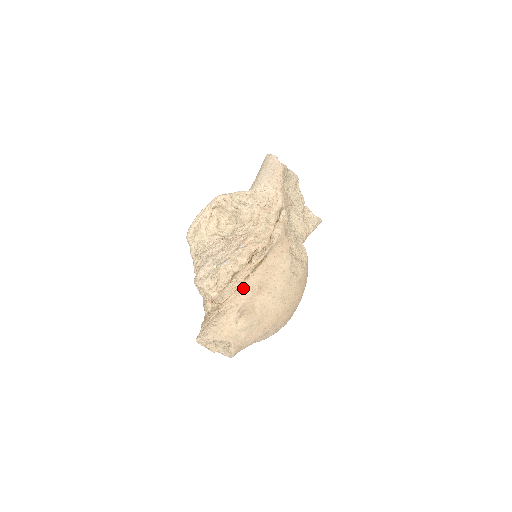
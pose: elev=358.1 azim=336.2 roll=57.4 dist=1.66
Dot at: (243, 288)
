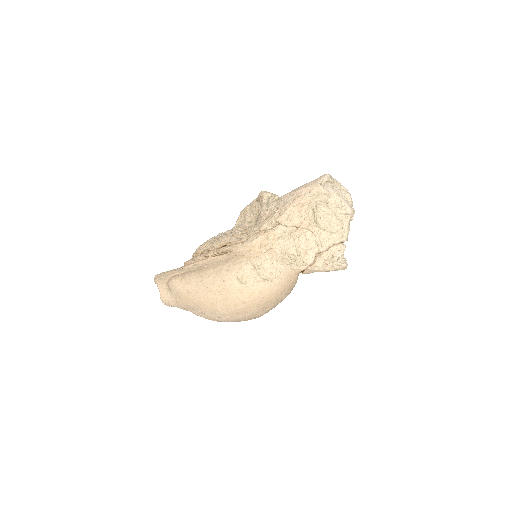
Dot at: (198, 262)
